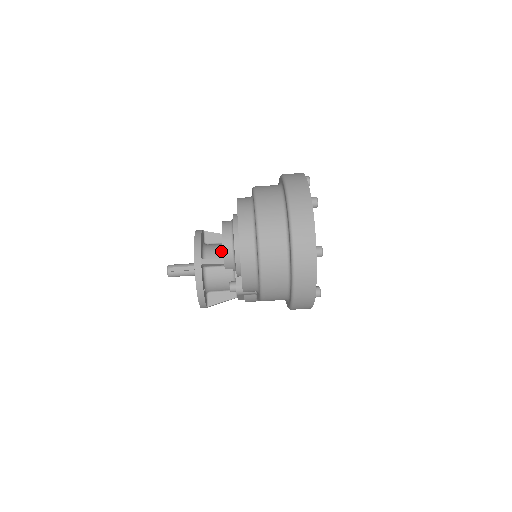
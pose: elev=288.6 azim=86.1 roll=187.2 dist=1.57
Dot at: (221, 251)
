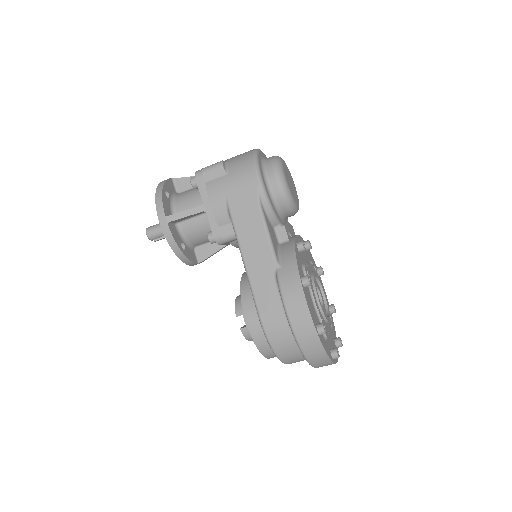
Dot at: (206, 238)
